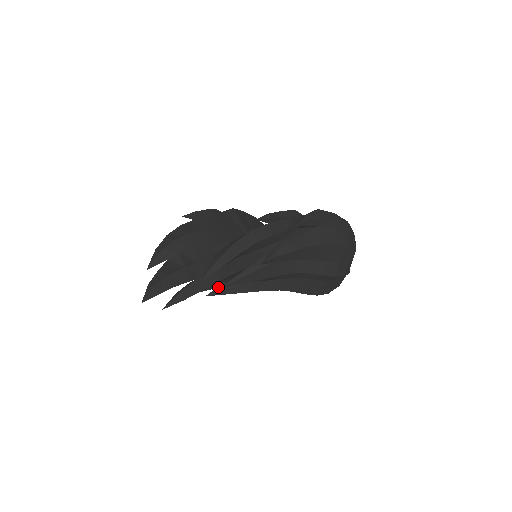
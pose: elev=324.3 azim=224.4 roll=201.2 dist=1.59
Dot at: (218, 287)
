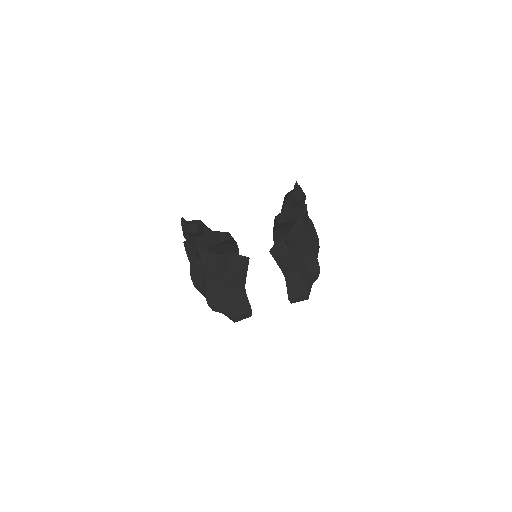
Dot at: (273, 246)
